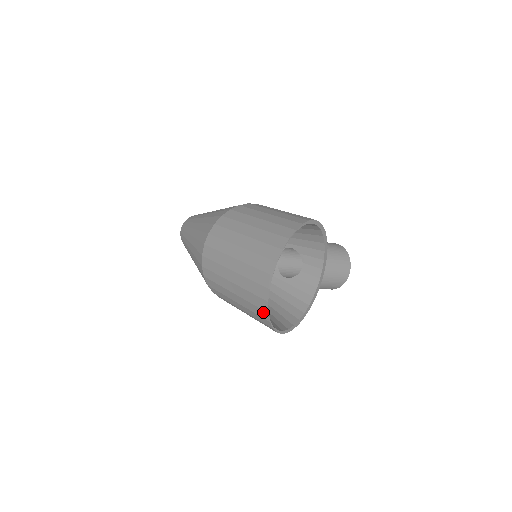
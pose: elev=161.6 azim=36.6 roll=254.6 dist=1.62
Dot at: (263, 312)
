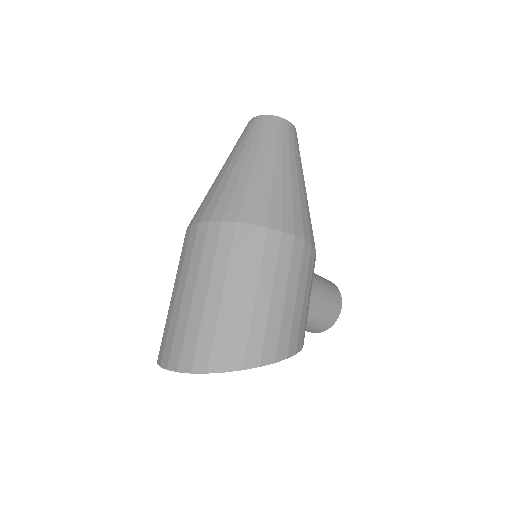
Dot at: (159, 352)
